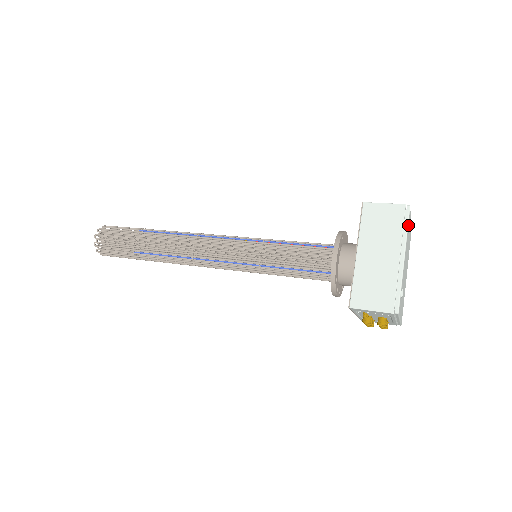
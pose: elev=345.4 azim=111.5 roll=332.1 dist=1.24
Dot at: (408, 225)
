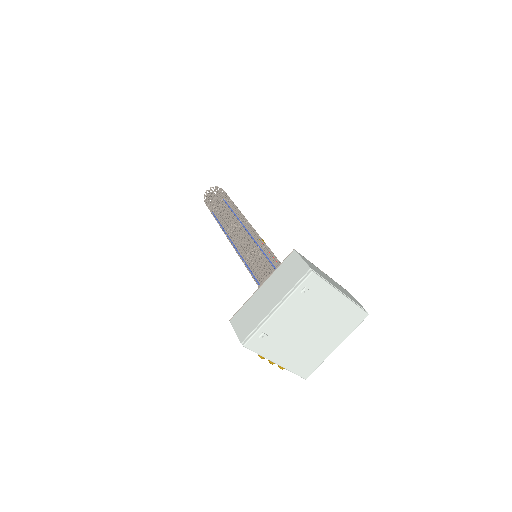
Dot at: (302, 286)
